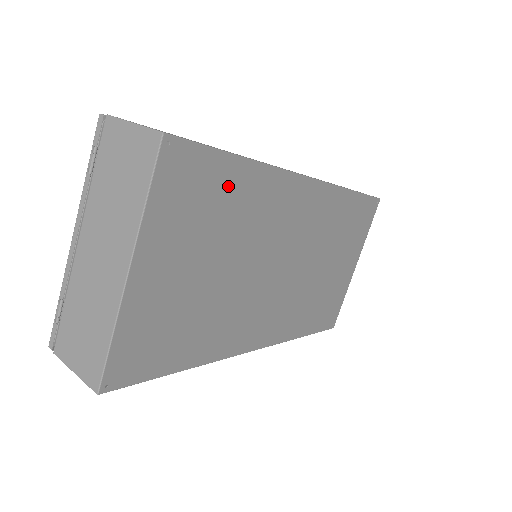
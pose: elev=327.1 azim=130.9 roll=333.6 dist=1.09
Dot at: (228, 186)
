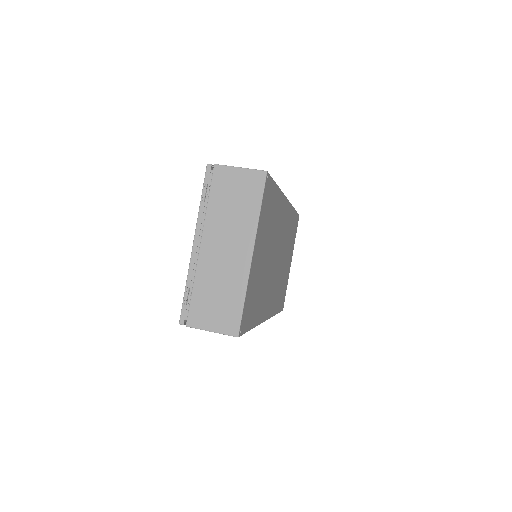
Dot at: (273, 203)
